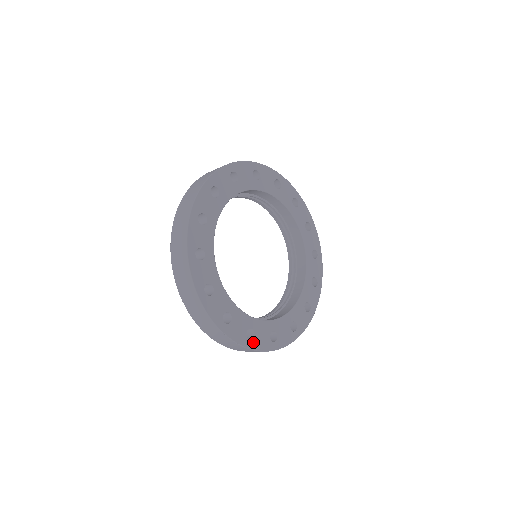
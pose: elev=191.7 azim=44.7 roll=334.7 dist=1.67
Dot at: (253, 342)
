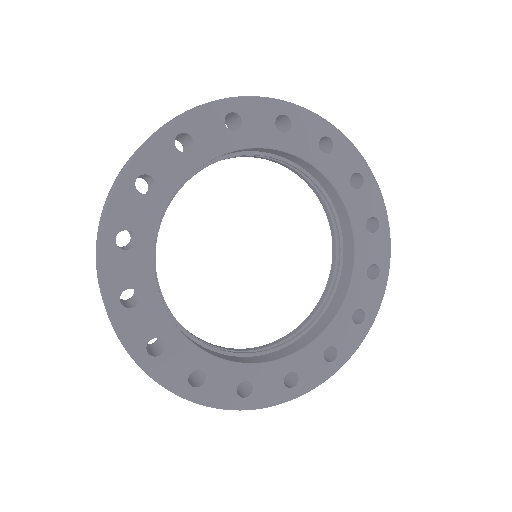
Dot at: (199, 391)
